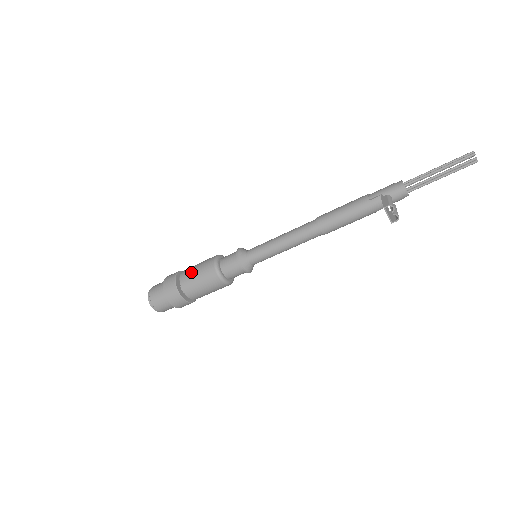
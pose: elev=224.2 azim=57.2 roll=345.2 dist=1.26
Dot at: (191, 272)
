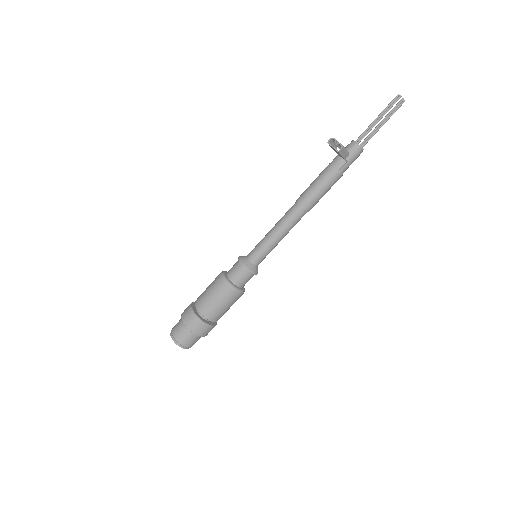
Dot at: occluded
